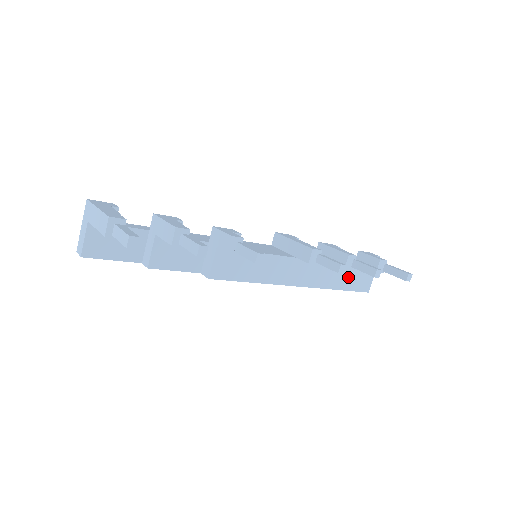
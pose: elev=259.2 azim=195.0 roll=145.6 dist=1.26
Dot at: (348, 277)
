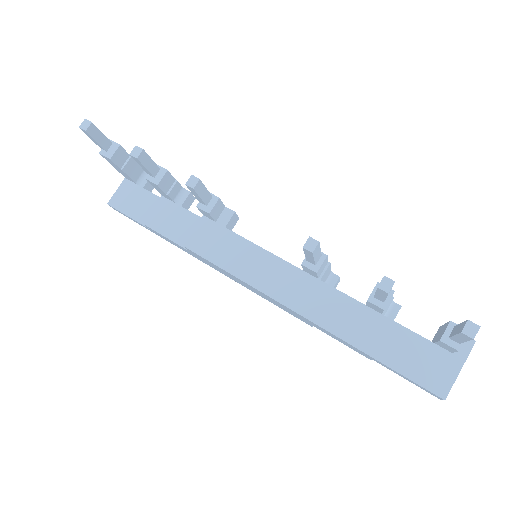
Dot at: (396, 345)
